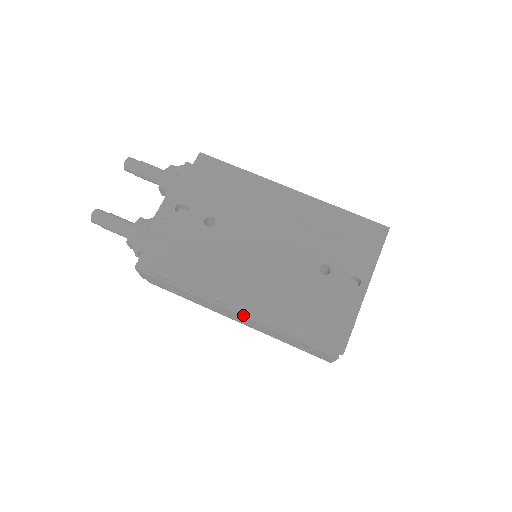
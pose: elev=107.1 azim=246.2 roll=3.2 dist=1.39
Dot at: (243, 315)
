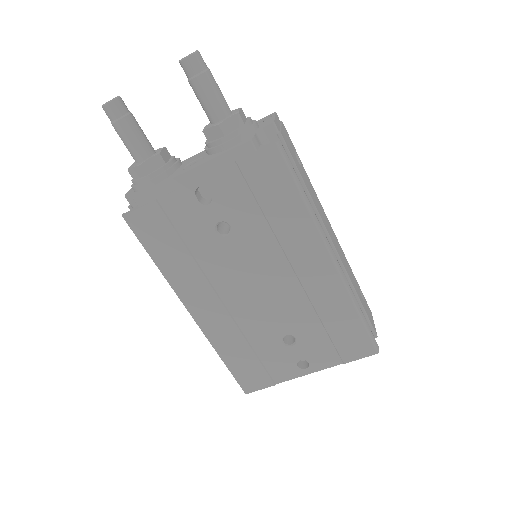
Dot at: occluded
